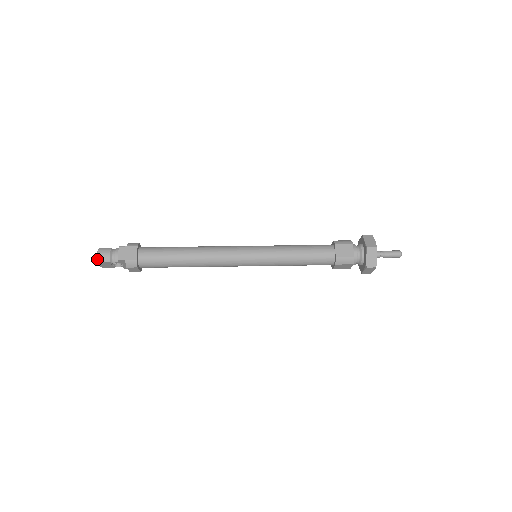
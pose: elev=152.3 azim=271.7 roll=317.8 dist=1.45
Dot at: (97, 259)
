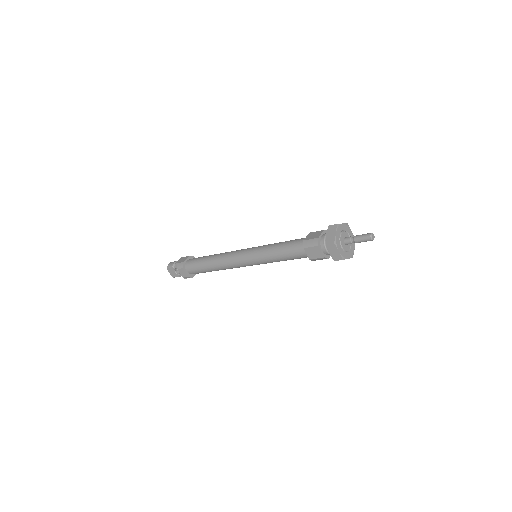
Dot at: (167, 266)
